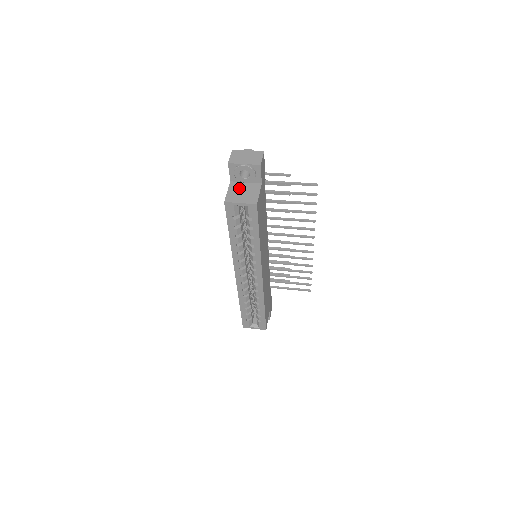
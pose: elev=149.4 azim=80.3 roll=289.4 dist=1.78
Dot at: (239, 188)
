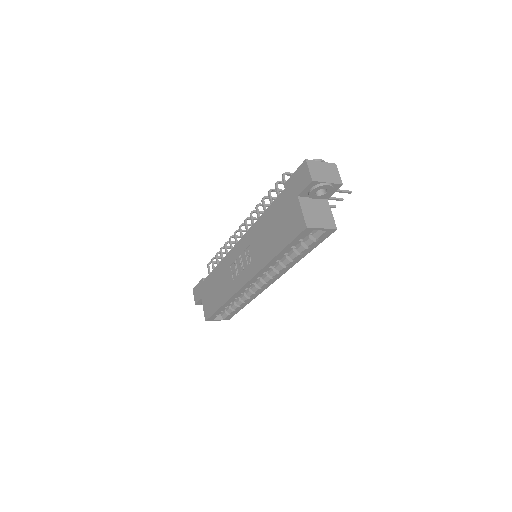
Dot at: (311, 207)
